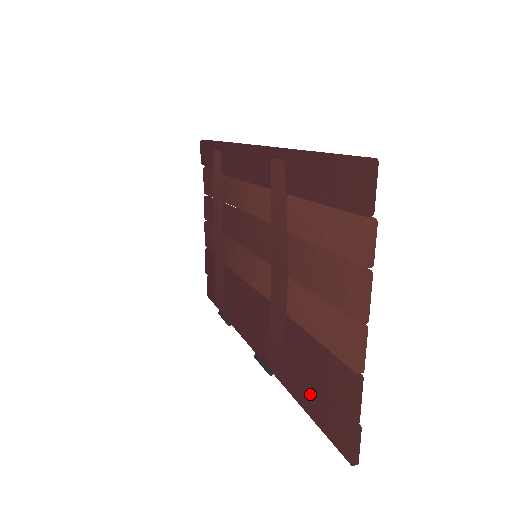
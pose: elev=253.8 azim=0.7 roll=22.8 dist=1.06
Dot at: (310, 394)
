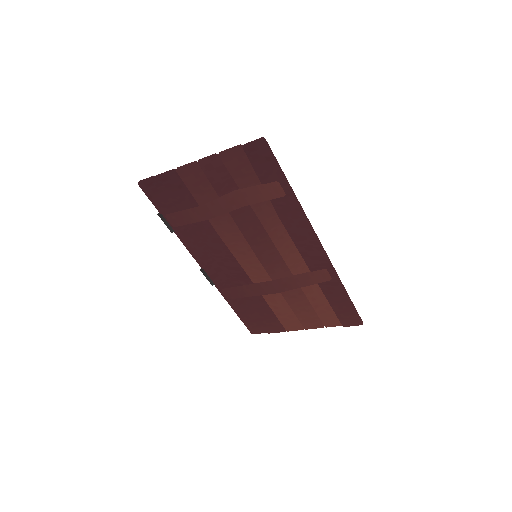
Dot at: (246, 313)
